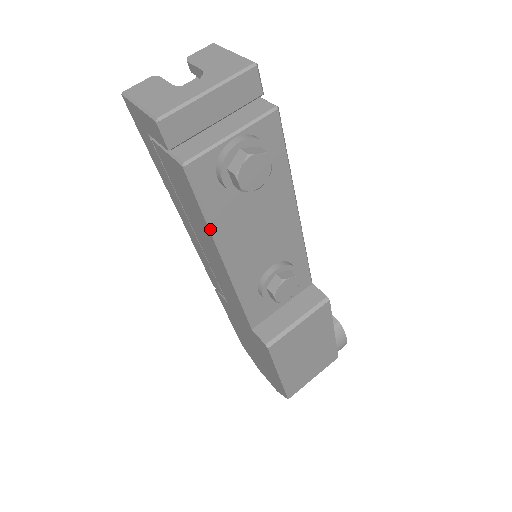
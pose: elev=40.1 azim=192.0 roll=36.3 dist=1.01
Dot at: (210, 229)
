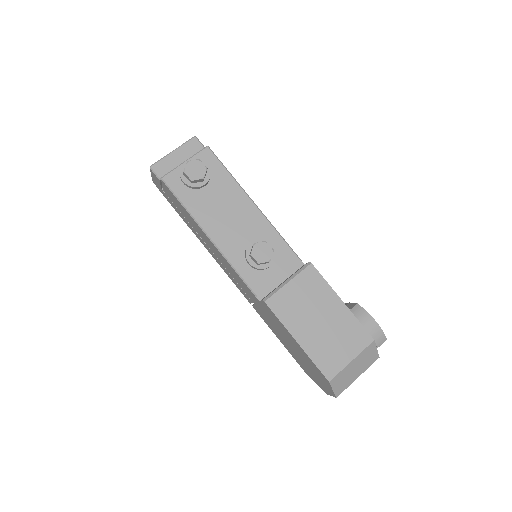
Dot at: (190, 214)
